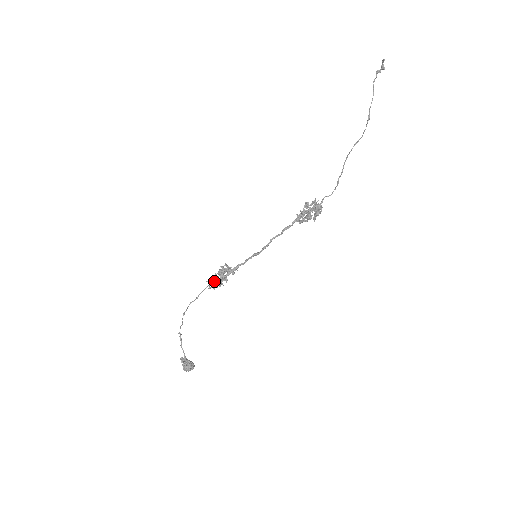
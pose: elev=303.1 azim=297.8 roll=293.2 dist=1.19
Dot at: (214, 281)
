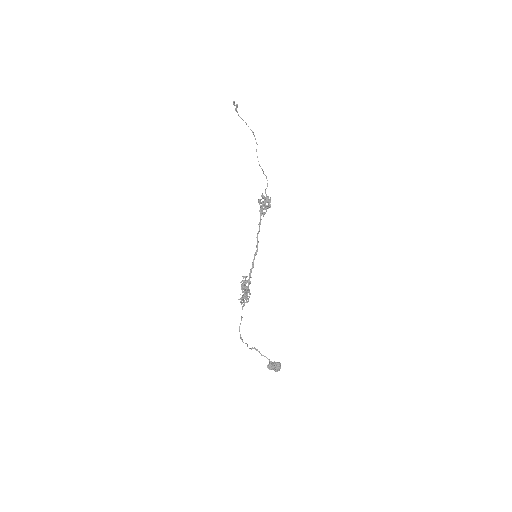
Dot at: occluded
